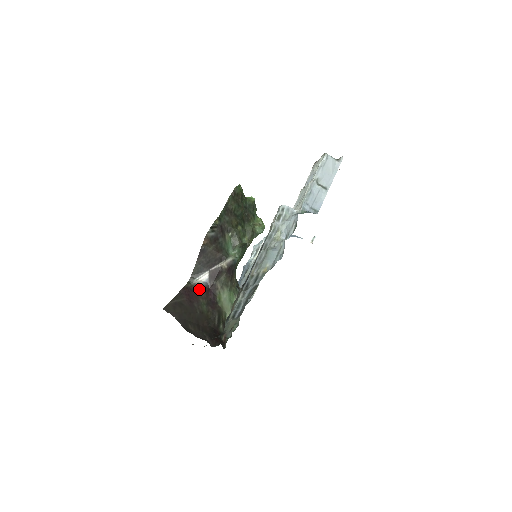
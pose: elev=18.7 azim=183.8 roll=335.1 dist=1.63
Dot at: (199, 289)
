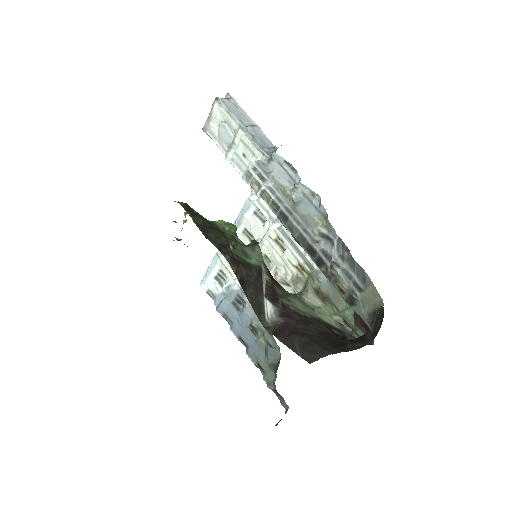
Dot at: (282, 322)
